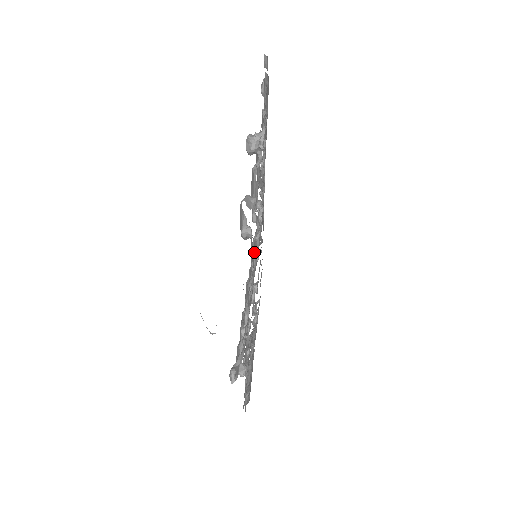
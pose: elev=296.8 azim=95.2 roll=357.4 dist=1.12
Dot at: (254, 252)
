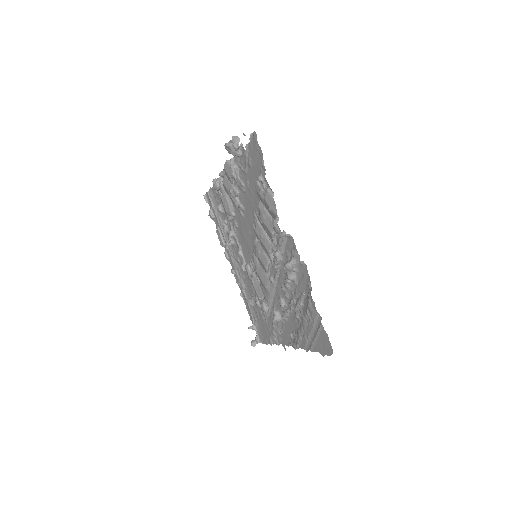
Dot at: (254, 259)
